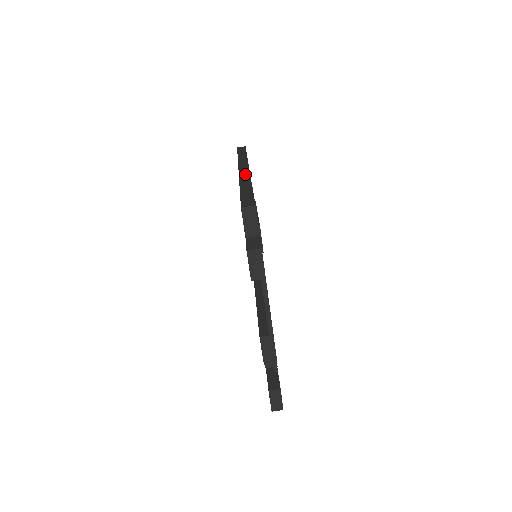
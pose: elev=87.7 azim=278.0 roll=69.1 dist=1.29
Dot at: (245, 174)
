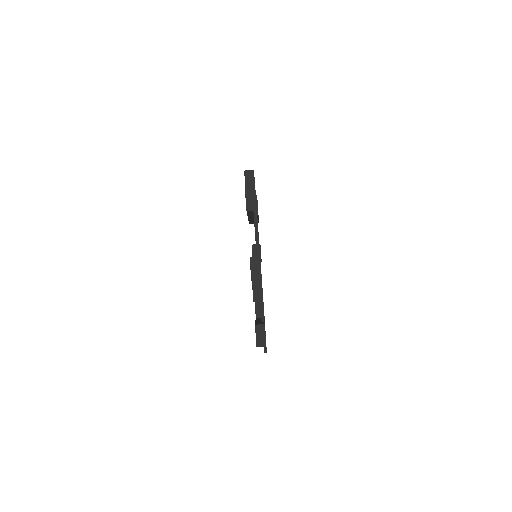
Dot at: occluded
